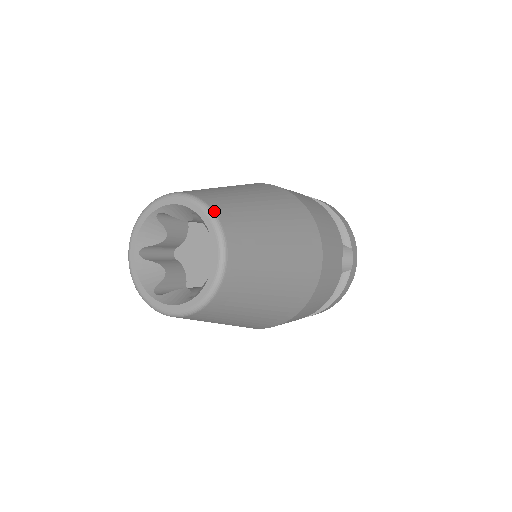
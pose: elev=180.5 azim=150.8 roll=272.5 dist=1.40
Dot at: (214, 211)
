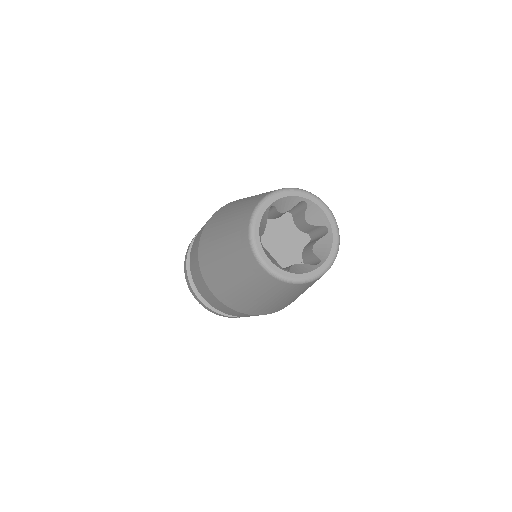
Dot at: occluded
